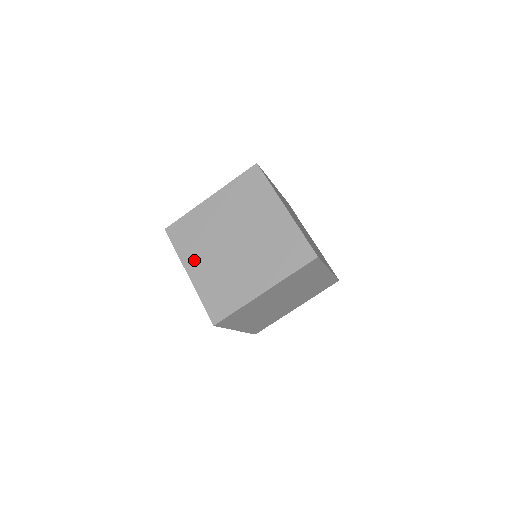
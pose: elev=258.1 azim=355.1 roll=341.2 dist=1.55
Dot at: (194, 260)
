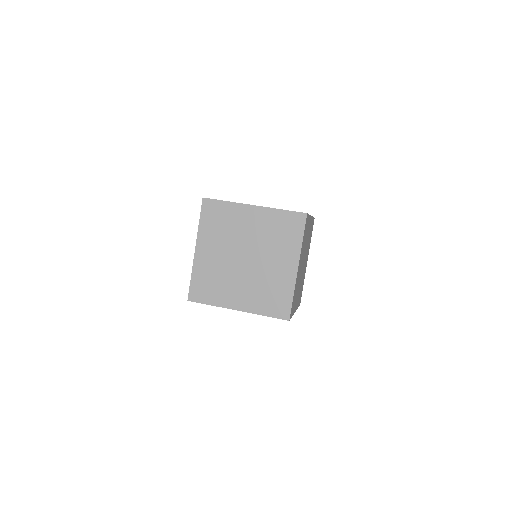
Dot at: (231, 298)
